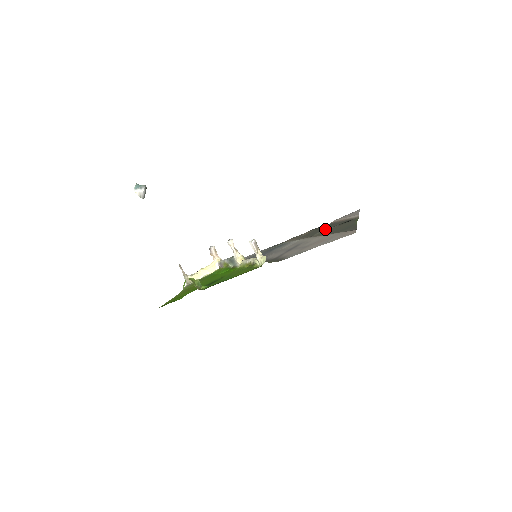
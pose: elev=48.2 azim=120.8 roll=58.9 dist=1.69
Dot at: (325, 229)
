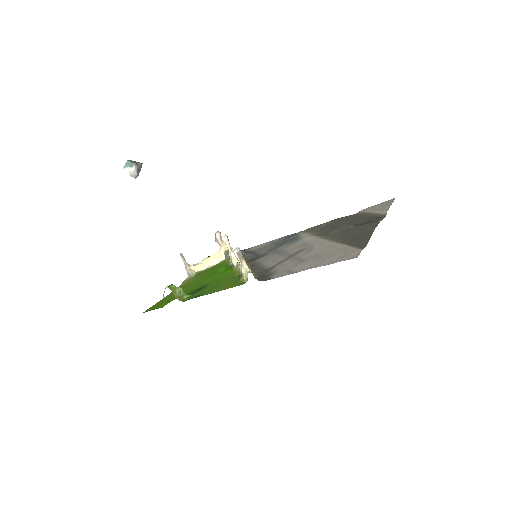
Dot at: (342, 227)
